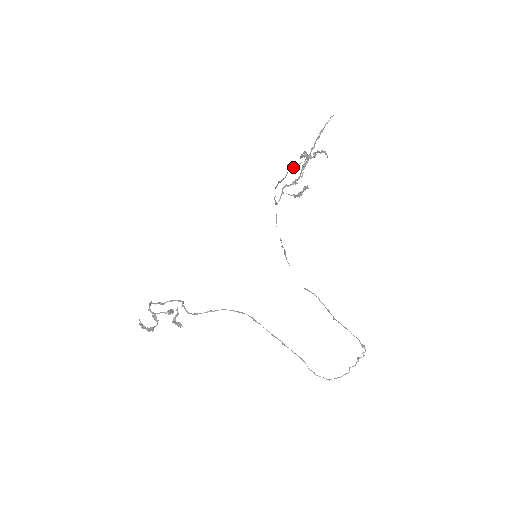
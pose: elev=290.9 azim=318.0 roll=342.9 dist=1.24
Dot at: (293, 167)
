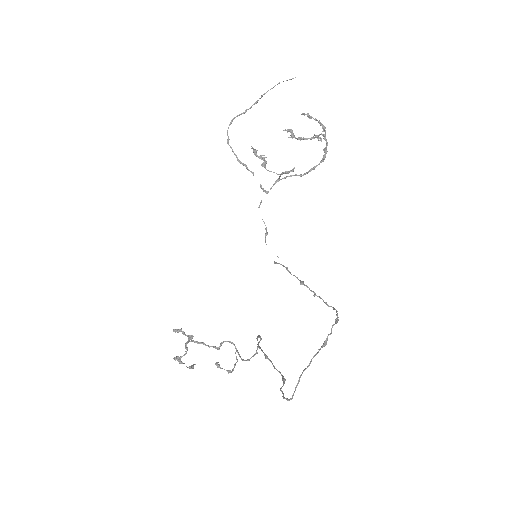
Dot at: (228, 139)
